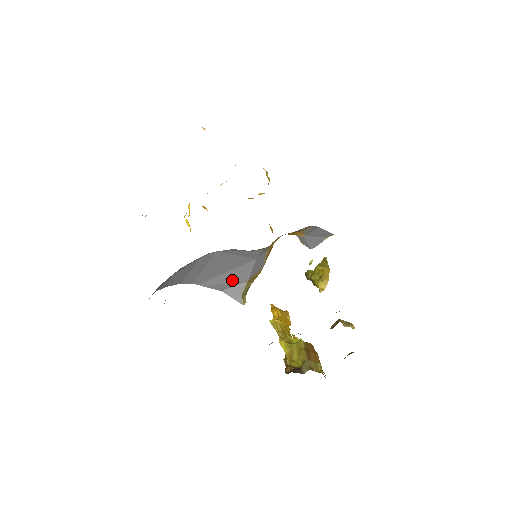
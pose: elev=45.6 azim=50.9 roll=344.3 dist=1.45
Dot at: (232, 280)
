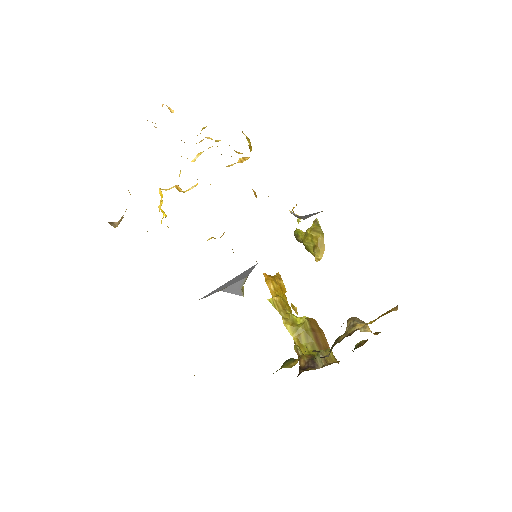
Dot at: (232, 283)
